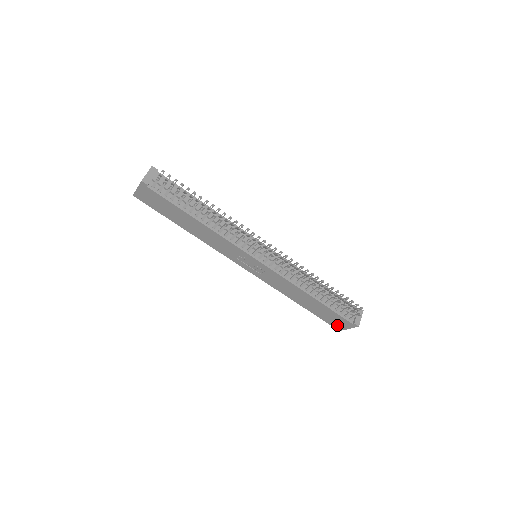
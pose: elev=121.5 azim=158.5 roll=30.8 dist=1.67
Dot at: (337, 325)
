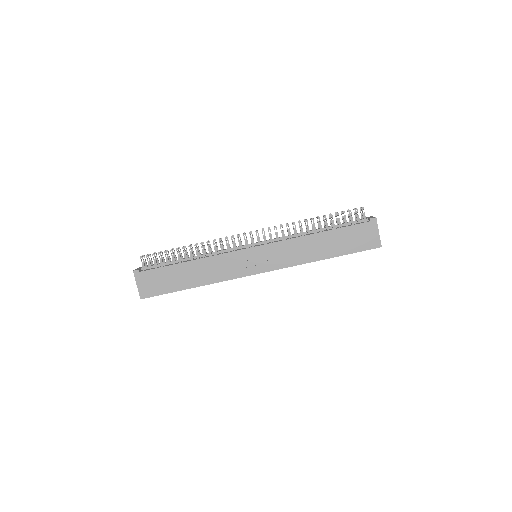
Dot at: (370, 242)
